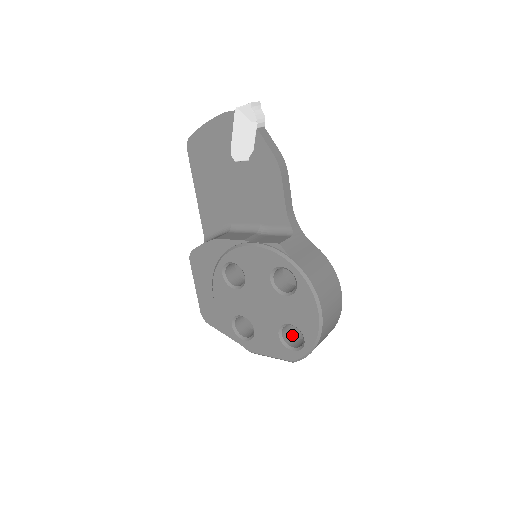
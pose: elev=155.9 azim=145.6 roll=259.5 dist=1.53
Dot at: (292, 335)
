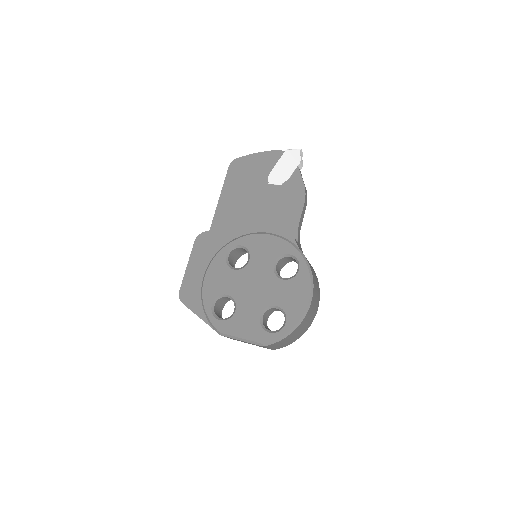
Dot at: (267, 326)
